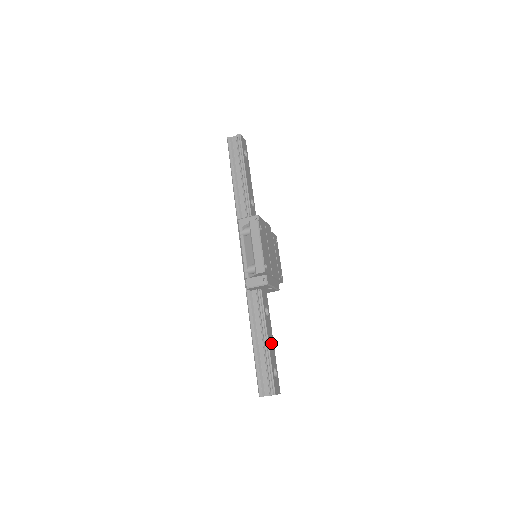
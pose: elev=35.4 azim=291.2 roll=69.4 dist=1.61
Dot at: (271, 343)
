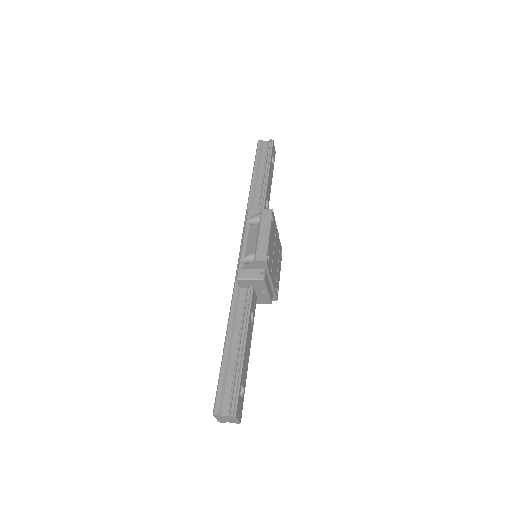
Dot at: (247, 354)
